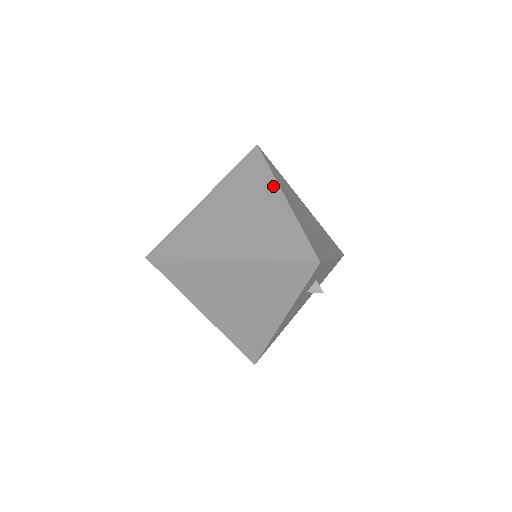
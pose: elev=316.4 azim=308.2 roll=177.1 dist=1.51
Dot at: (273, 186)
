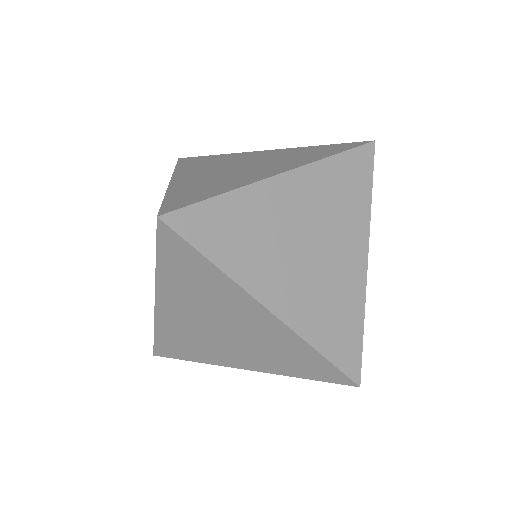
Dot at: (241, 295)
